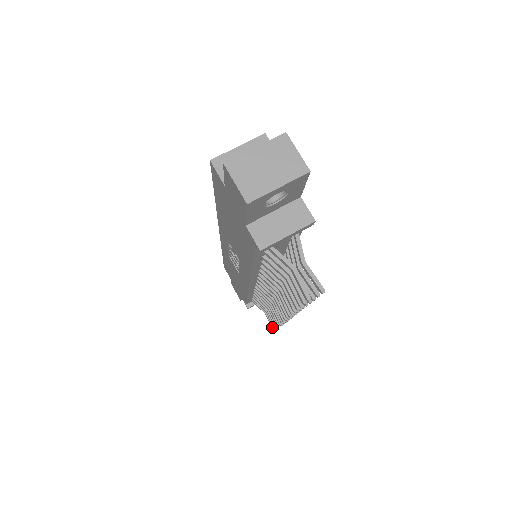
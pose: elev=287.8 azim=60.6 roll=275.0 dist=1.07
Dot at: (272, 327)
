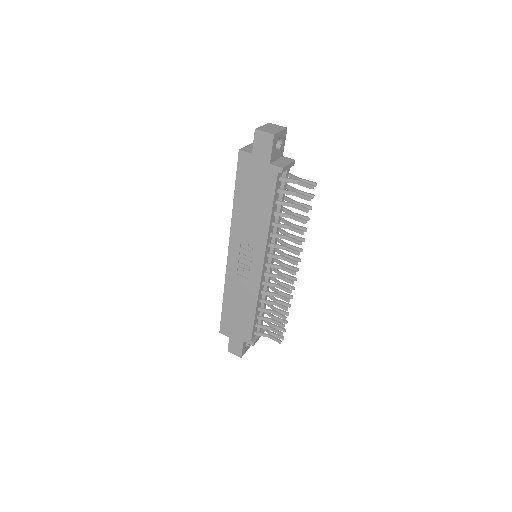
Dot at: (279, 340)
